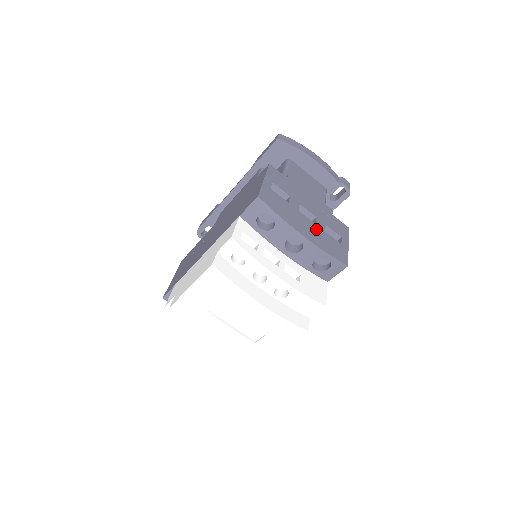
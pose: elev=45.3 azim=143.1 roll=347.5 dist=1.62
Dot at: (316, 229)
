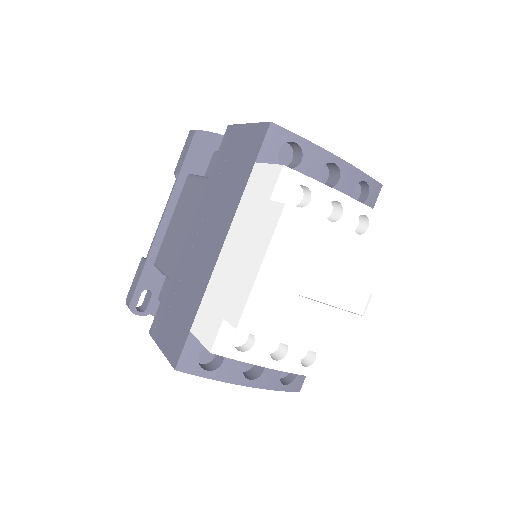
Dot at: occluded
